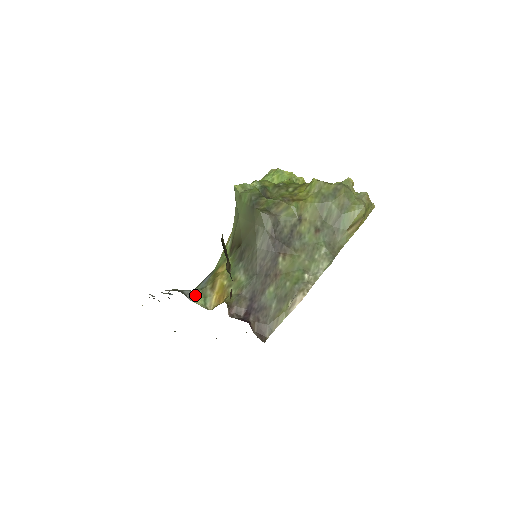
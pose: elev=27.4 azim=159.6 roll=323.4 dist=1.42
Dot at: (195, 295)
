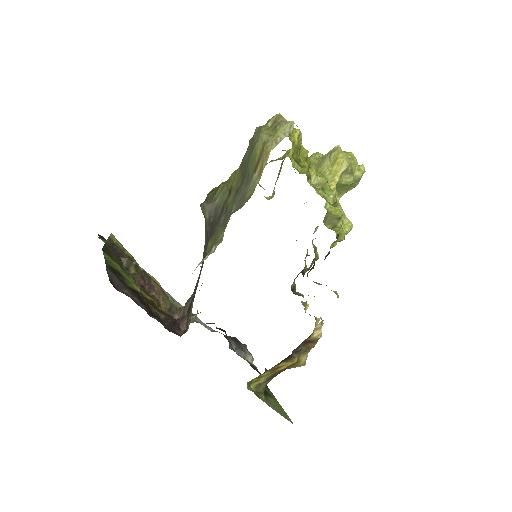
Dot at: occluded
